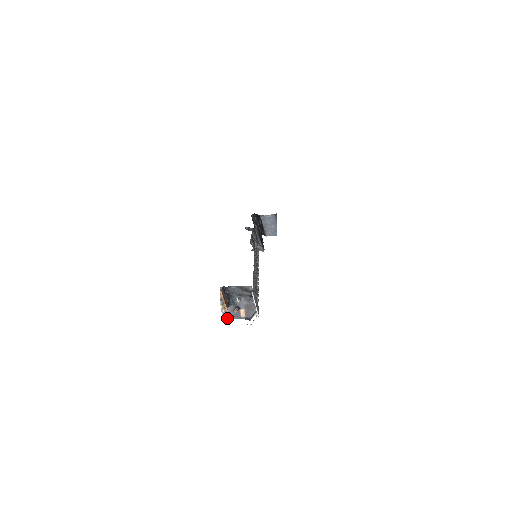
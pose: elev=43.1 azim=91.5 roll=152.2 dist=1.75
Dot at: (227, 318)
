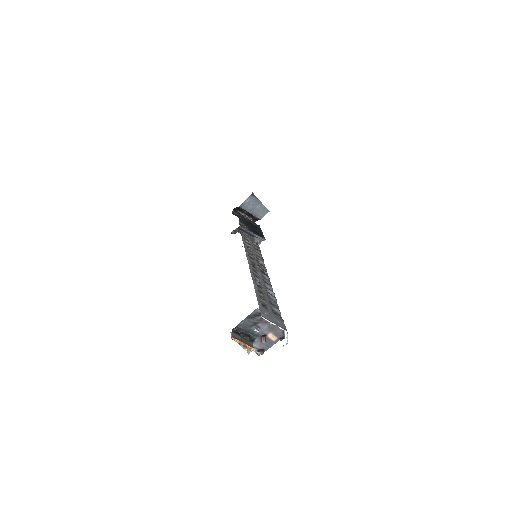
Dot at: (262, 353)
